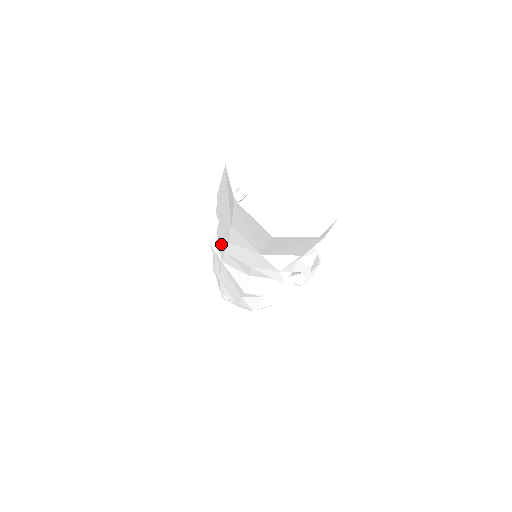
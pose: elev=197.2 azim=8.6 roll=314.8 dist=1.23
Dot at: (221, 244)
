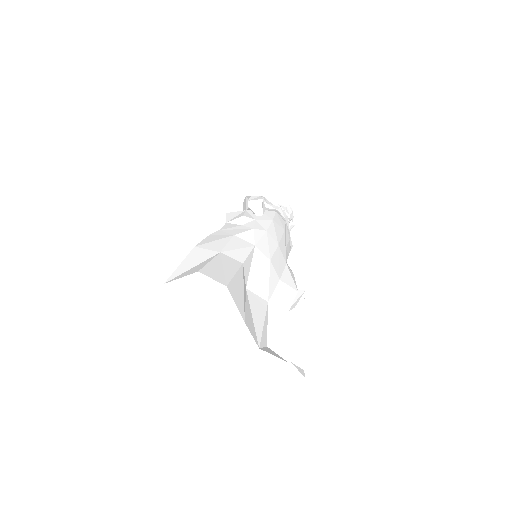
Dot at: occluded
